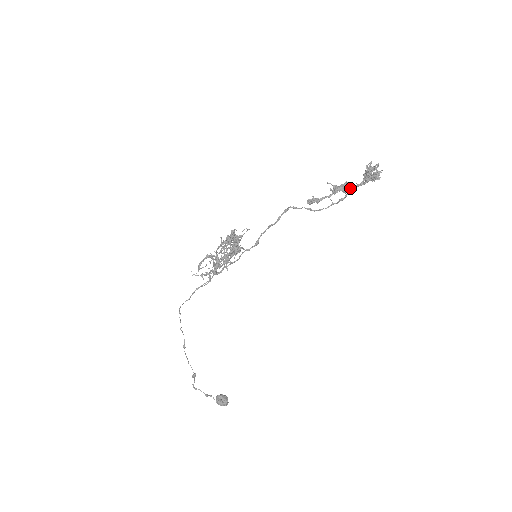
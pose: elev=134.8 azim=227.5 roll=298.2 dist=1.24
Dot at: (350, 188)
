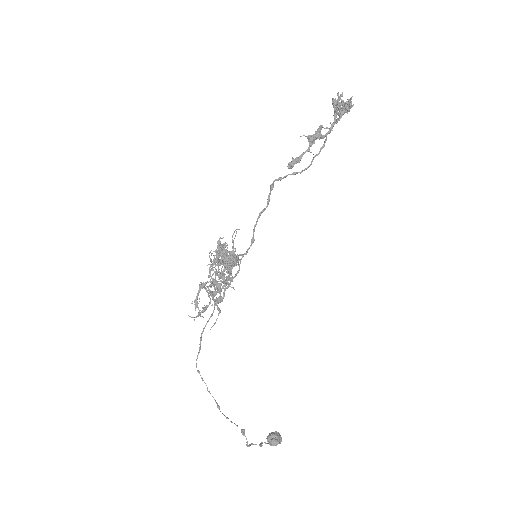
Dot at: (329, 130)
